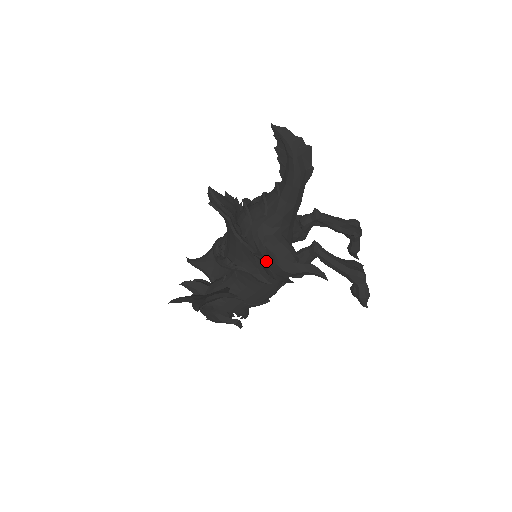
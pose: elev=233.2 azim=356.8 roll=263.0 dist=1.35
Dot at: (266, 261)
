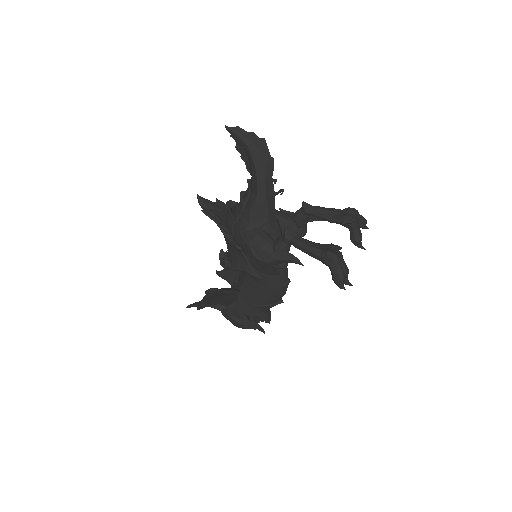
Dot at: (247, 254)
